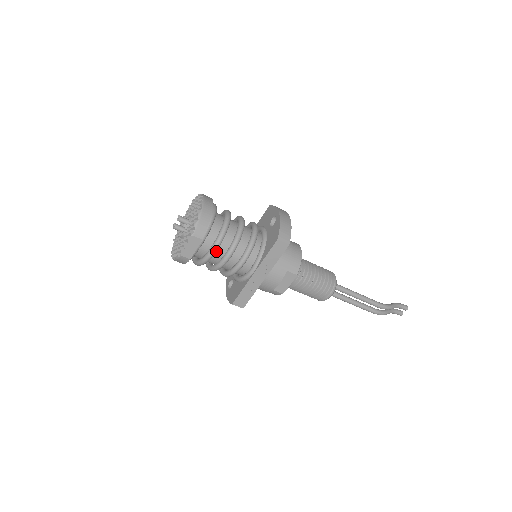
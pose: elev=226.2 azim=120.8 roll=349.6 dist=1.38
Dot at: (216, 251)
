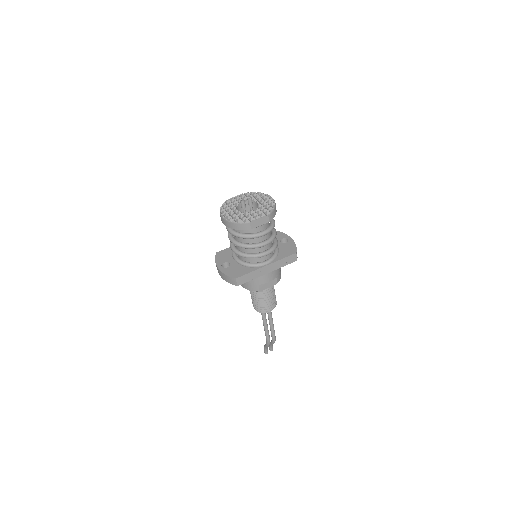
Dot at: occluded
